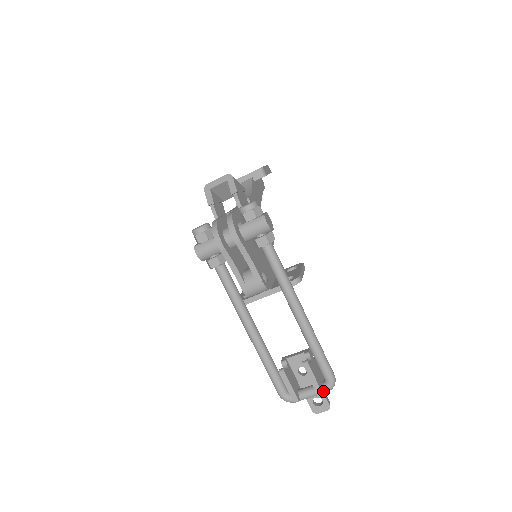
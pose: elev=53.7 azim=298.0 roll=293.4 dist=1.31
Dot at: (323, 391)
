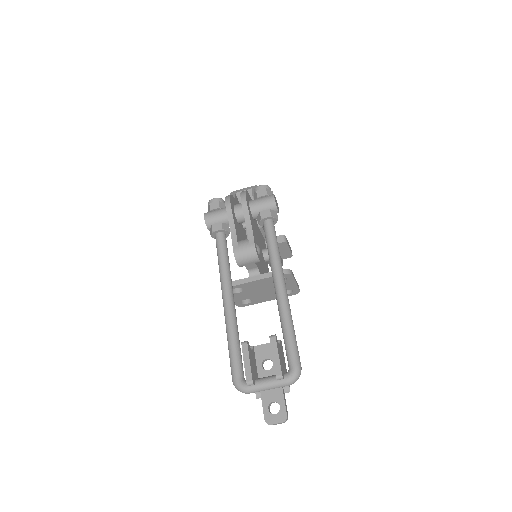
Dot at: (283, 378)
